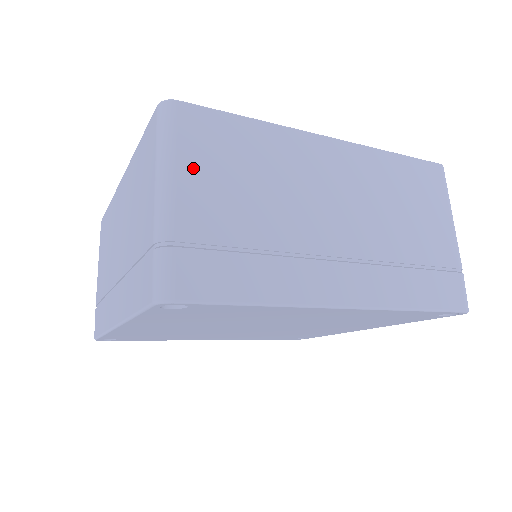
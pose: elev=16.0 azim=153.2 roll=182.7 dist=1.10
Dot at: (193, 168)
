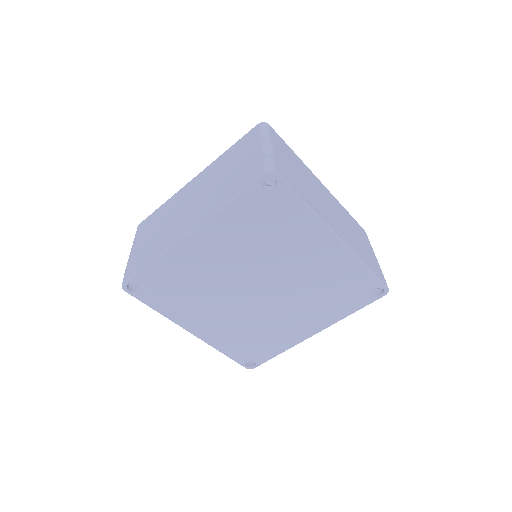
Dot at: (277, 145)
